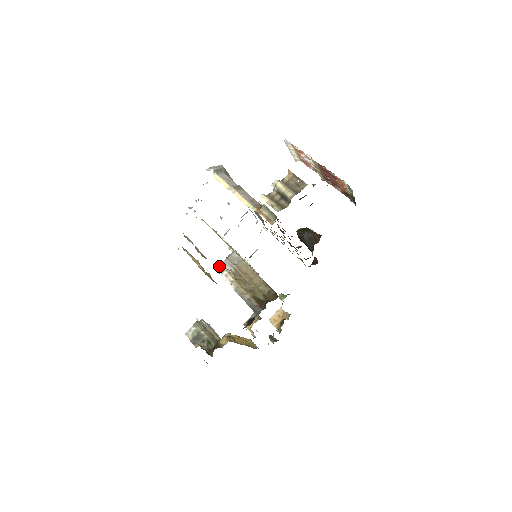
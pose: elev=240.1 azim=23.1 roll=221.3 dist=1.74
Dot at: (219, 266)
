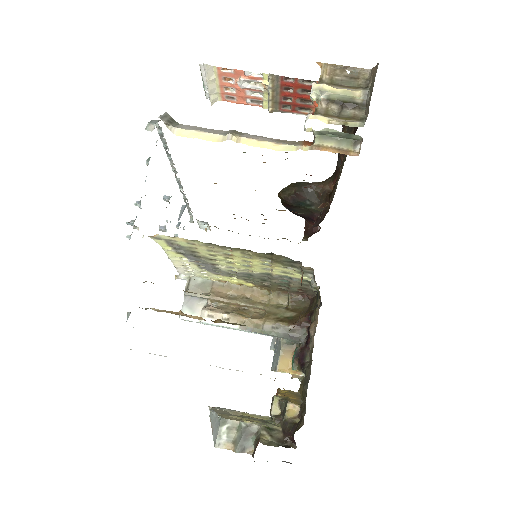
Dot at: (182, 311)
